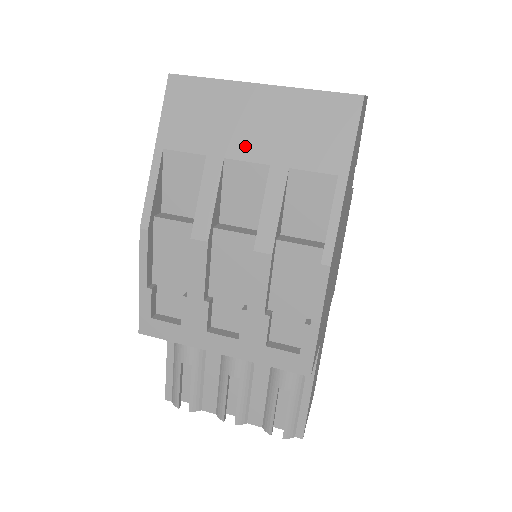
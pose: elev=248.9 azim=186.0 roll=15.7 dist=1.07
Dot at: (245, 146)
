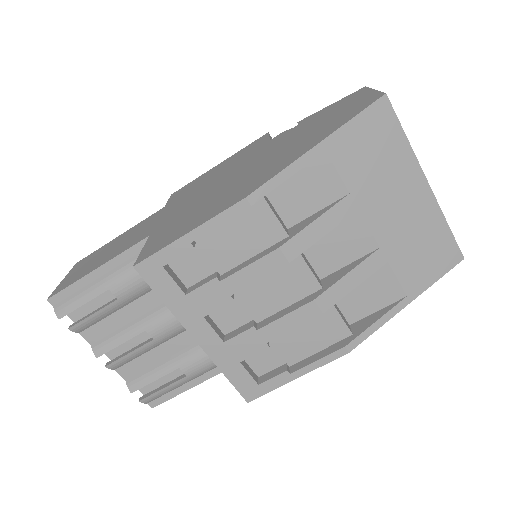
Dot at: (379, 216)
